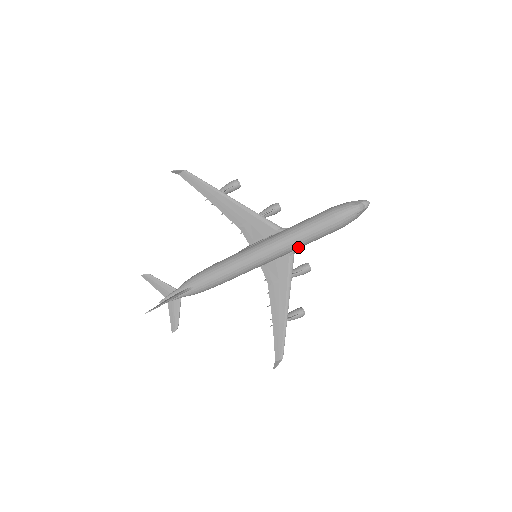
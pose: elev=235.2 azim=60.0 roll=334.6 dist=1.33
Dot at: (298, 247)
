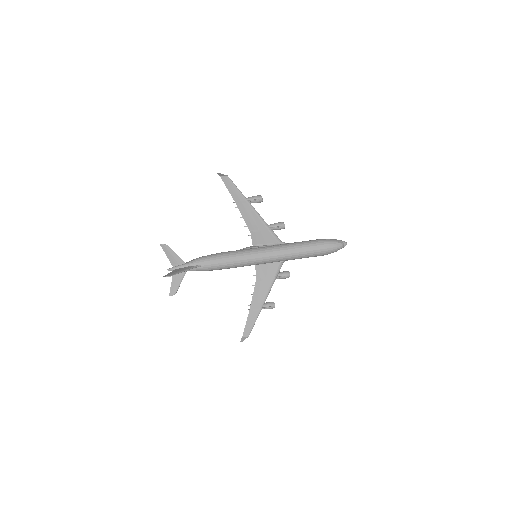
Dot at: (291, 259)
